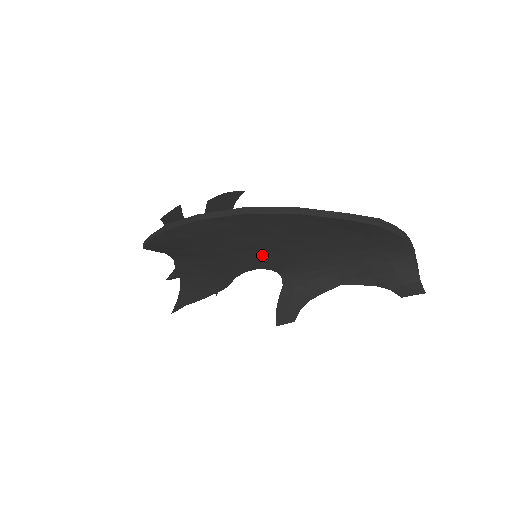
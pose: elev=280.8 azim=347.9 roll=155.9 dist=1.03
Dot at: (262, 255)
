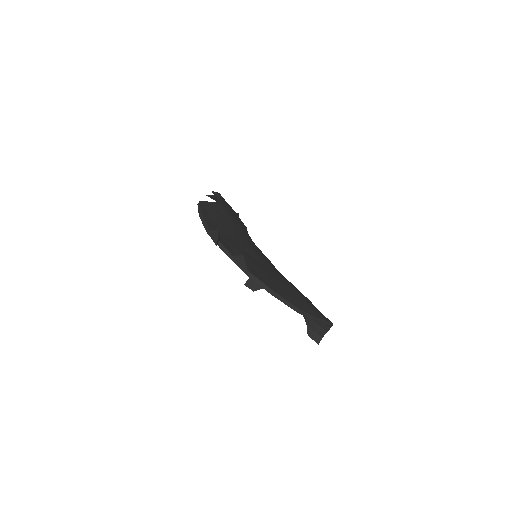
Dot at: occluded
